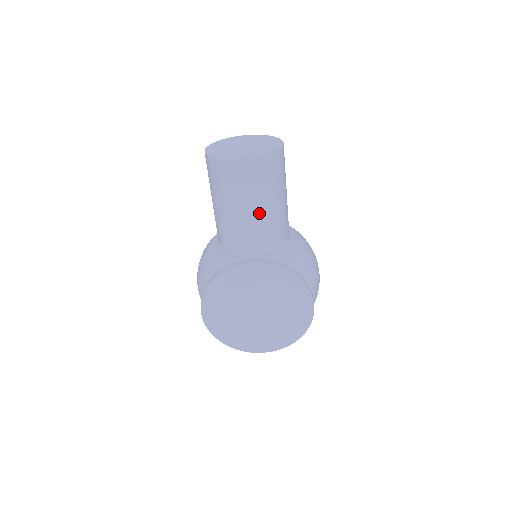
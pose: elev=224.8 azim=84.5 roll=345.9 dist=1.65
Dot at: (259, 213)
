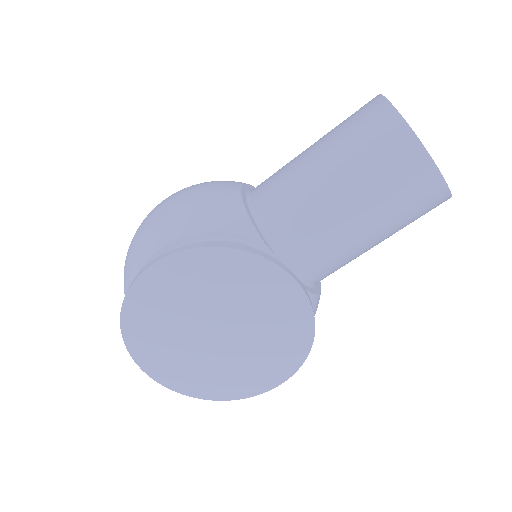
Dot at: (360, 234)
